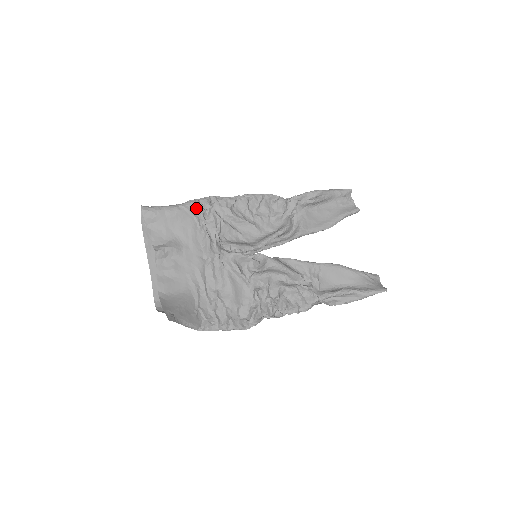
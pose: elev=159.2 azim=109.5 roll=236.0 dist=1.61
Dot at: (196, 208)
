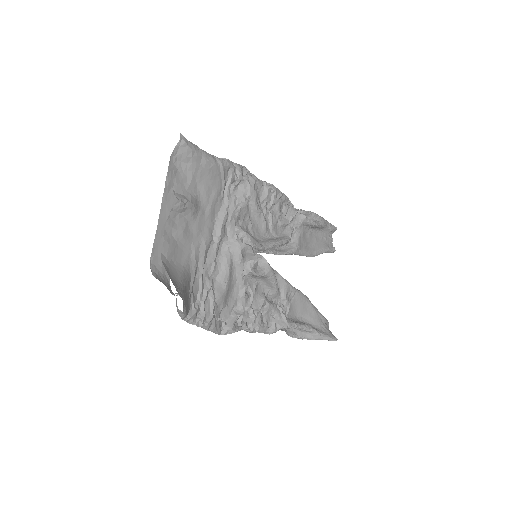
Dot at: (229, 172)
